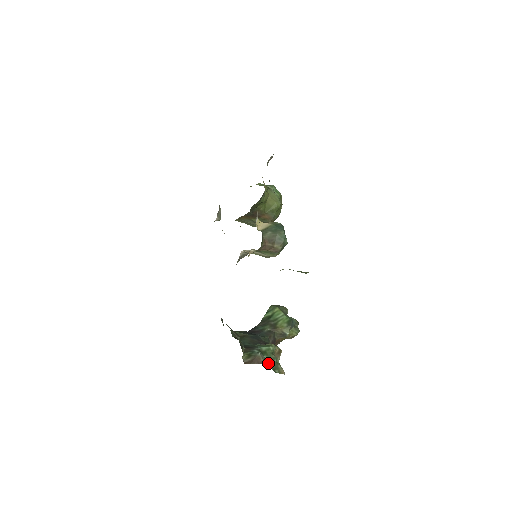
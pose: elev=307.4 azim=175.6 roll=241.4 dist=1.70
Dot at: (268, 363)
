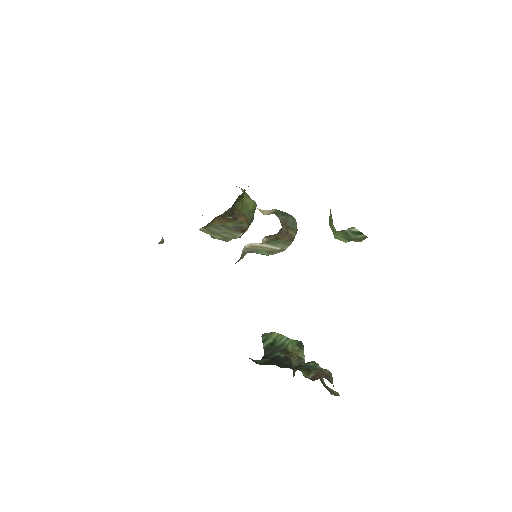
Dot at: (328, 380)
